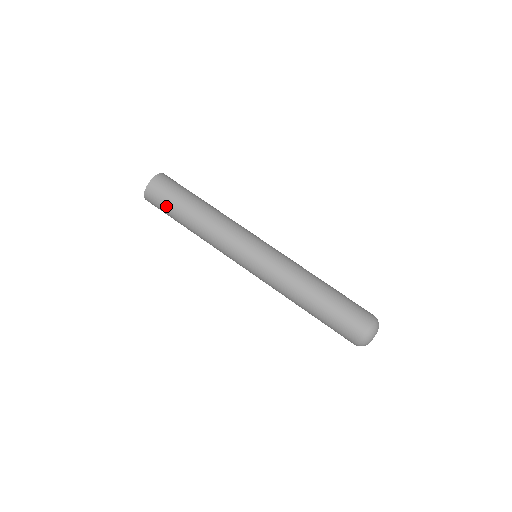
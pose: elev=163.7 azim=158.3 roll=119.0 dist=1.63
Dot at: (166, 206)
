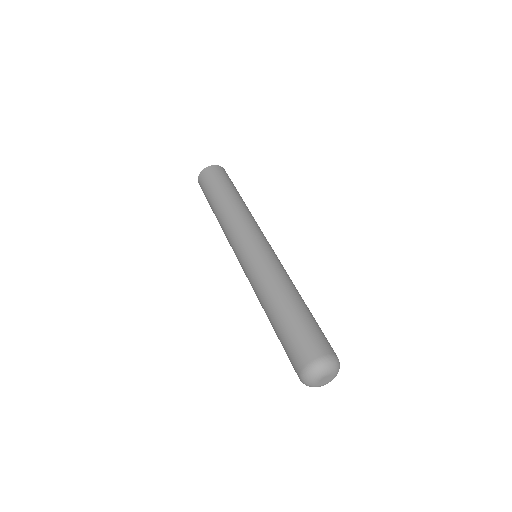
Dot at: (206, 198)
